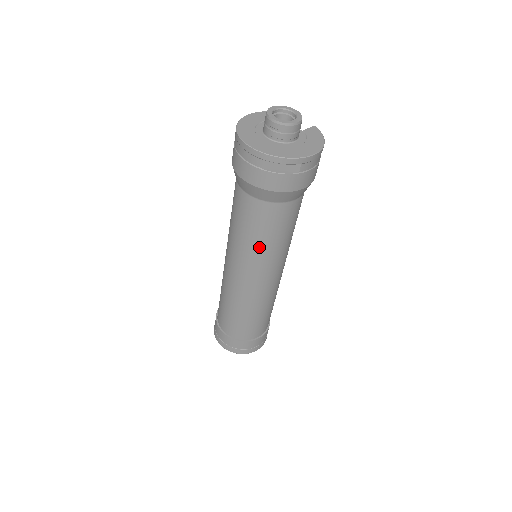
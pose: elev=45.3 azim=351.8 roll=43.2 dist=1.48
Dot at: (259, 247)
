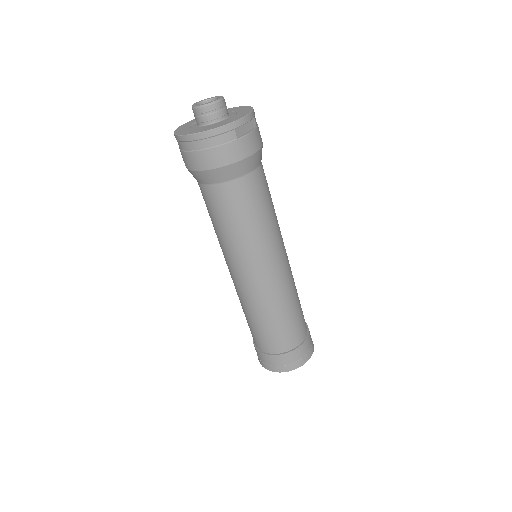
Dot at: (268, 223)
